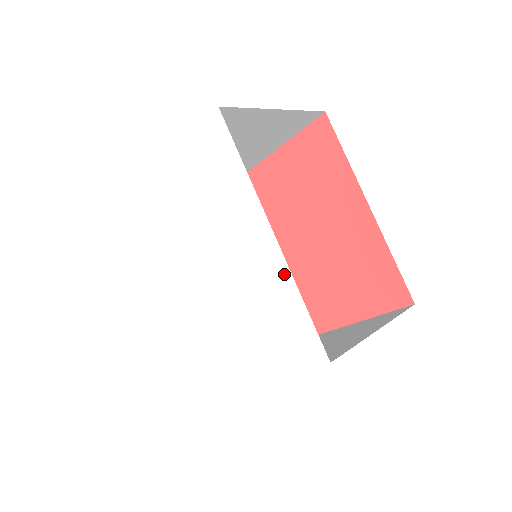
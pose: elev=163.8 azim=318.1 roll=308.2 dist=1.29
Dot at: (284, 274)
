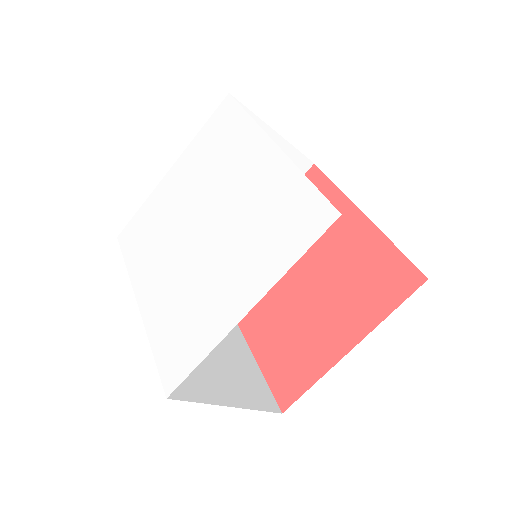
Dot at: (286, 168)
